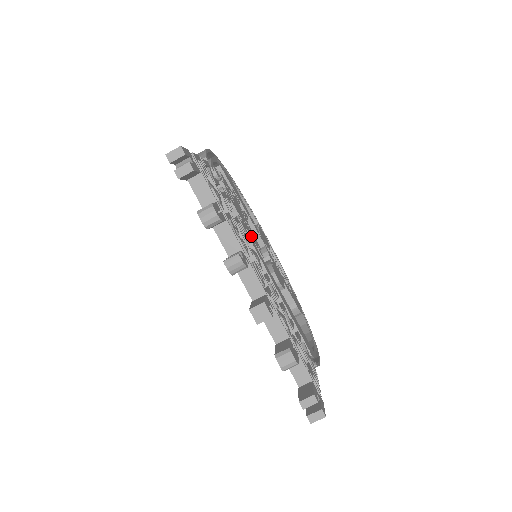
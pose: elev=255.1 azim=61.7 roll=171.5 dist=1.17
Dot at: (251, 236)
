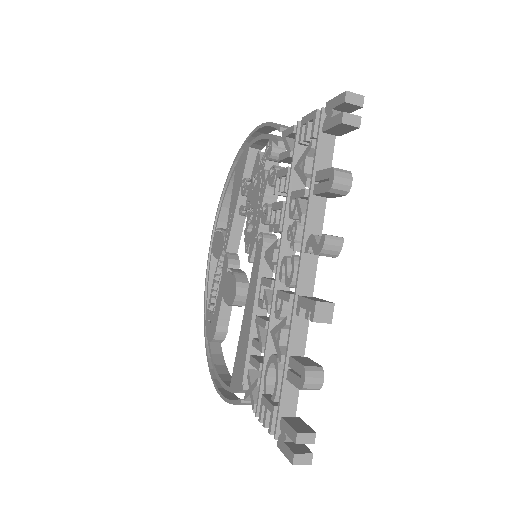
Dot at: occluded
